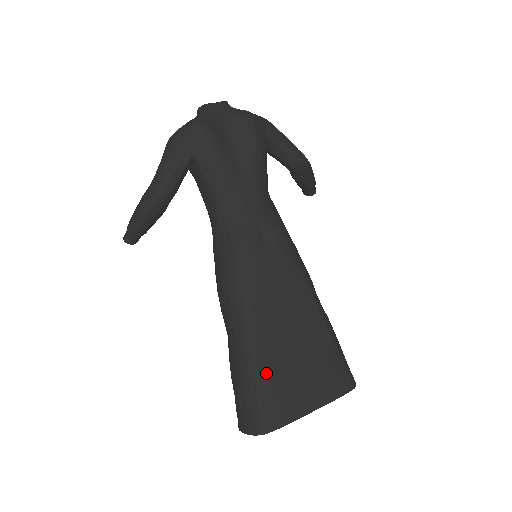
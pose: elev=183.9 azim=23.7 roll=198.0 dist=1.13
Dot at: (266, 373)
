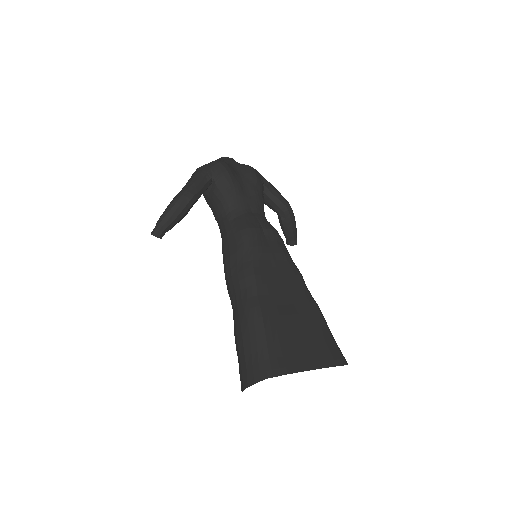
Dot at: (270, 325)
